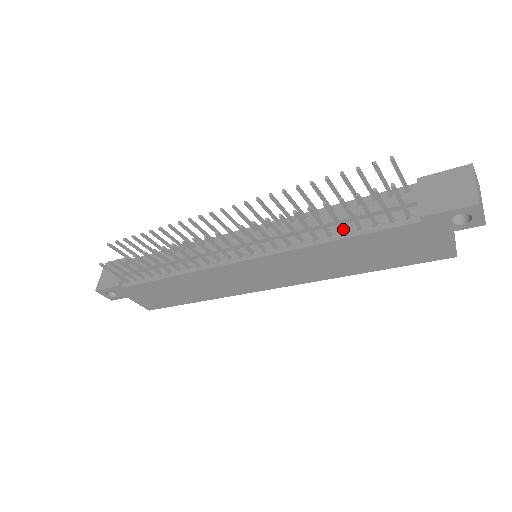
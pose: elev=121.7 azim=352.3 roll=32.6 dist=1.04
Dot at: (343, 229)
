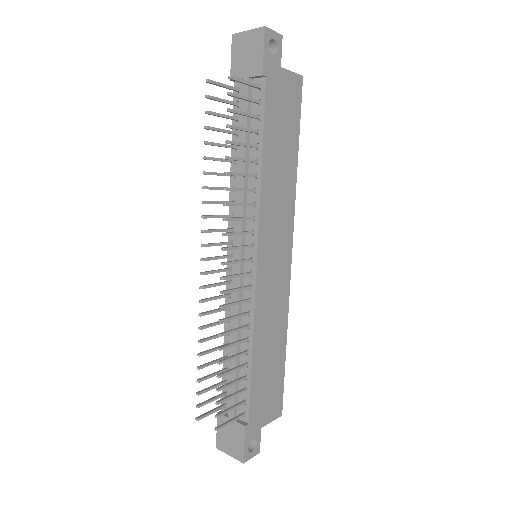
Dot at: (254, 146)
